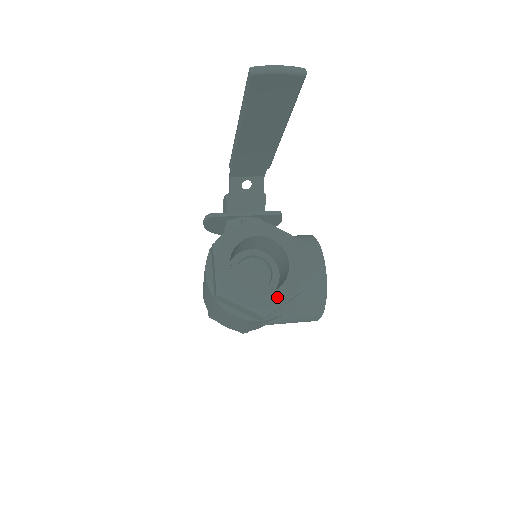
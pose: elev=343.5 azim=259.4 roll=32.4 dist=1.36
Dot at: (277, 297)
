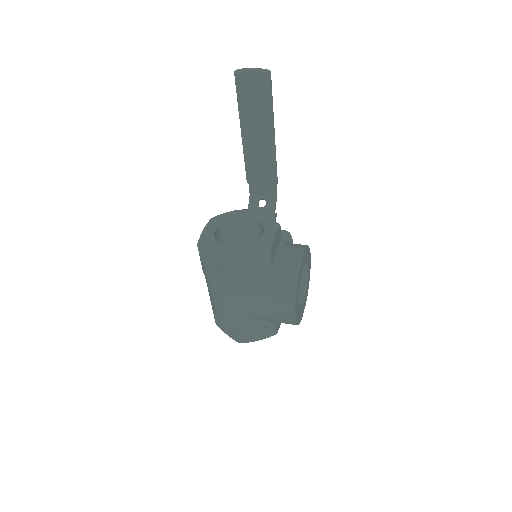
Dot at: (242, 250)
